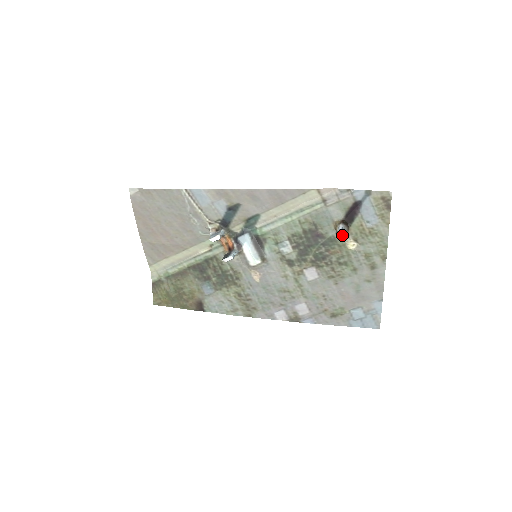
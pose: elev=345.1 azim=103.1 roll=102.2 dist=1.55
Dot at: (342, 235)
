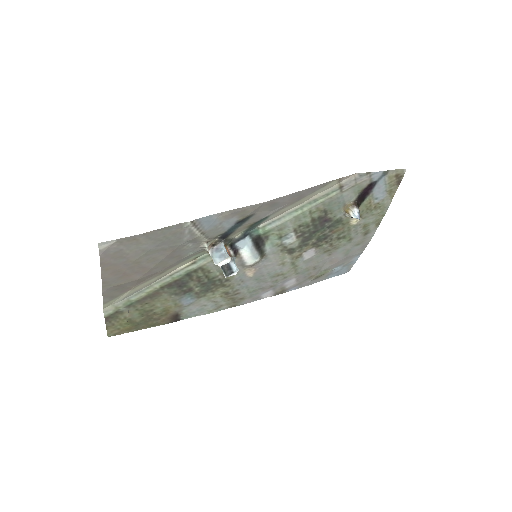
Dot at: occluded
